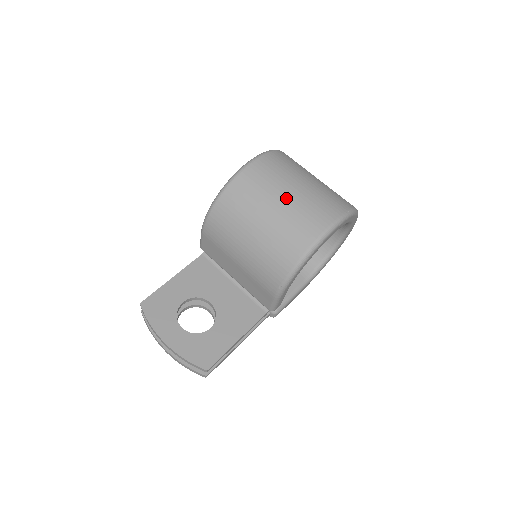
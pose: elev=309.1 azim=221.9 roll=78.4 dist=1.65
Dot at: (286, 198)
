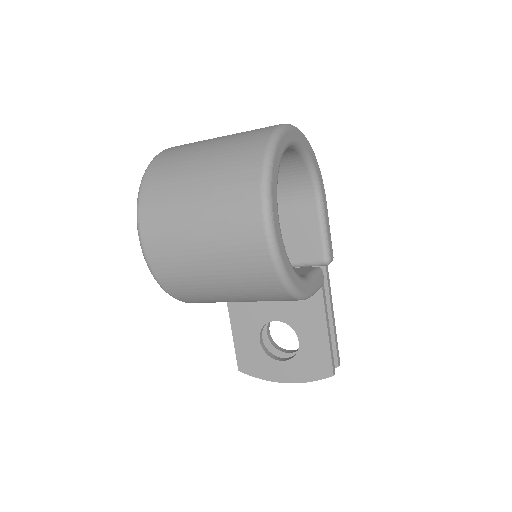
Dot at: (204, 250)
